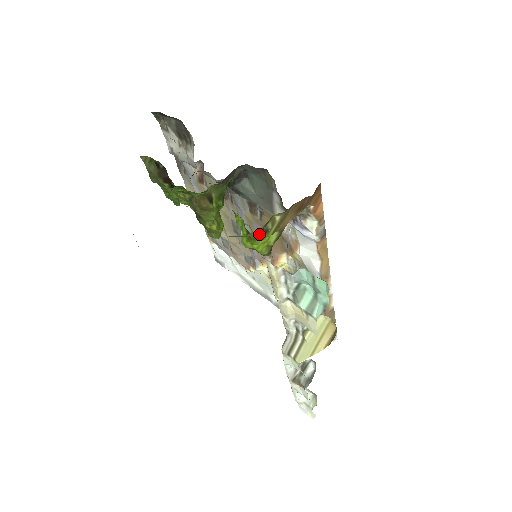
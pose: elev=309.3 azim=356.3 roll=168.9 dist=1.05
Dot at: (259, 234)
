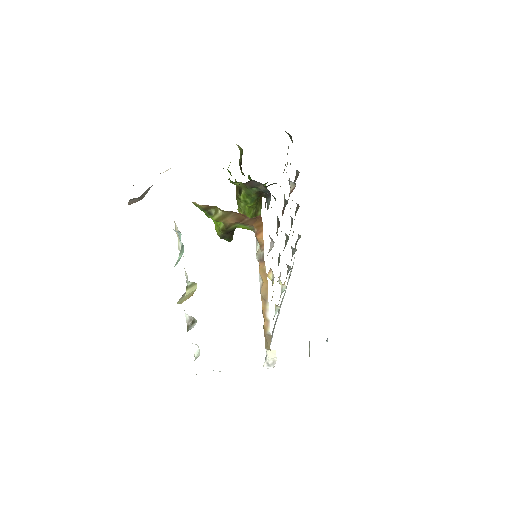
Dot at: (205, 211)
